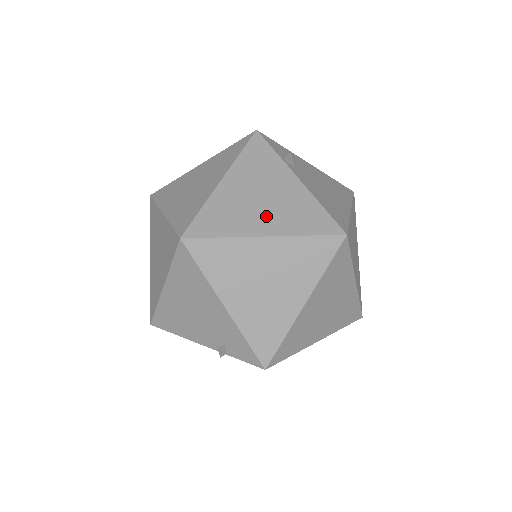
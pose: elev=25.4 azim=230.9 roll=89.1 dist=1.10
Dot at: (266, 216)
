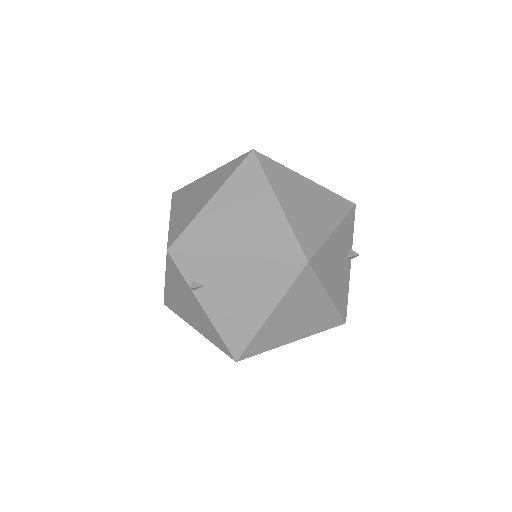
Dot at: (193, 320)
